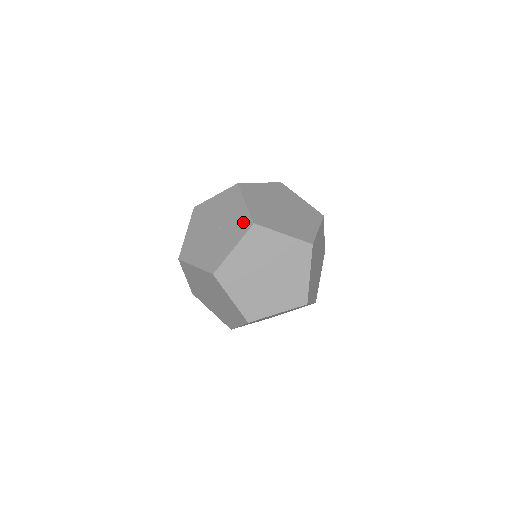
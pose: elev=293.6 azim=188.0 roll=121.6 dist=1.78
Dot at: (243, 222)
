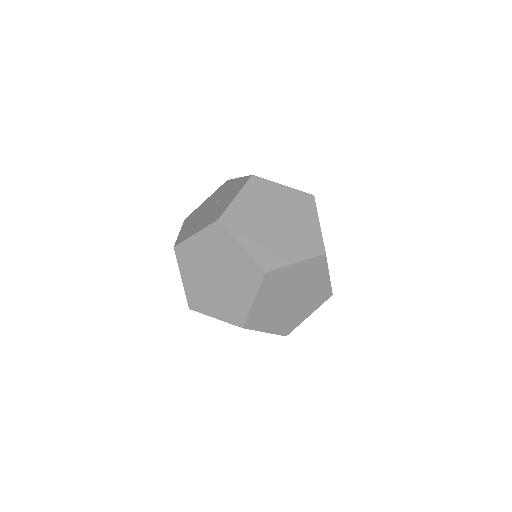
Dot at: (241, 182)
